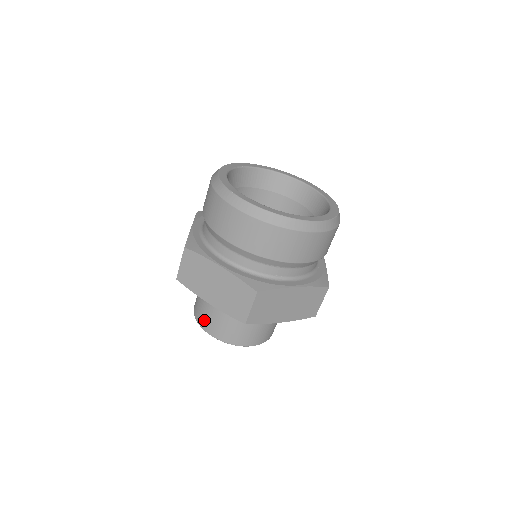
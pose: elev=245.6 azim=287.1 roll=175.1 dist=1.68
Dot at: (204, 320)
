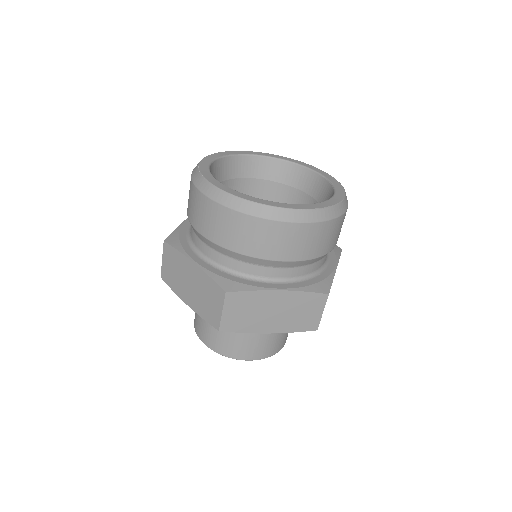
Dot at: (198, 326)
